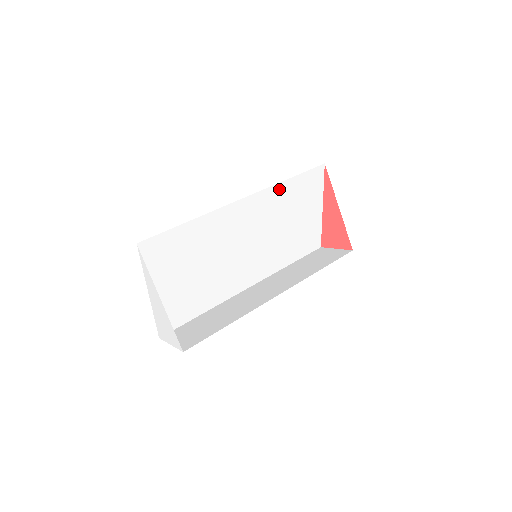
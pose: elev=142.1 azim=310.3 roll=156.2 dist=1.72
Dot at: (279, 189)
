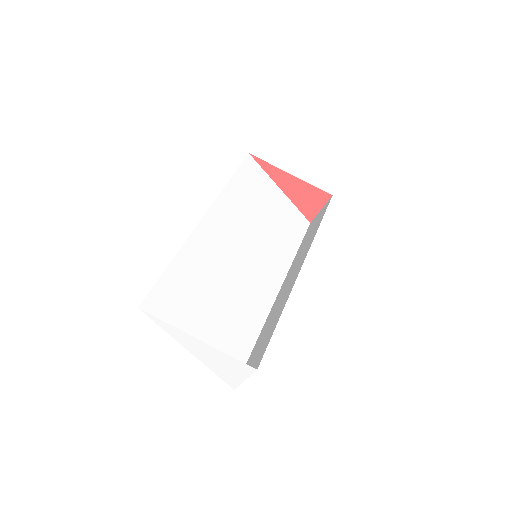
Dot at: (228, 194)
